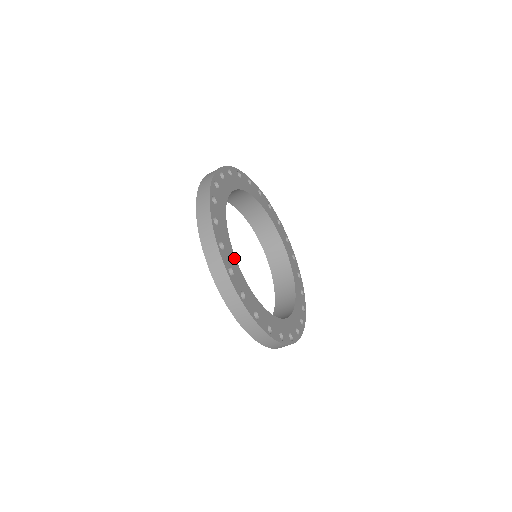
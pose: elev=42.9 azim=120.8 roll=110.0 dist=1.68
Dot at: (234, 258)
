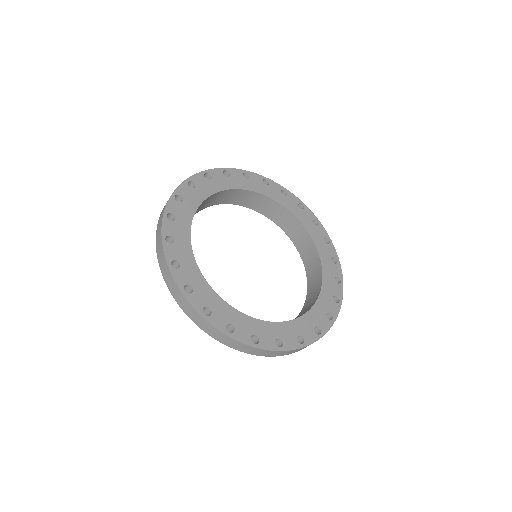
Dot at: (227, 307)
